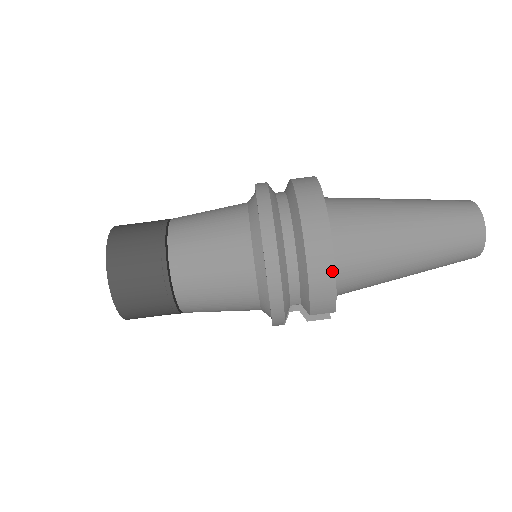
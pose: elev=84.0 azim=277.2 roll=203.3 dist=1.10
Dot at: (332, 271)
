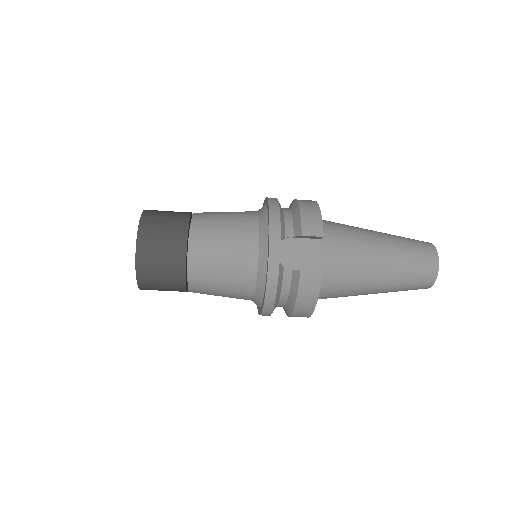
Dot at: occluded
